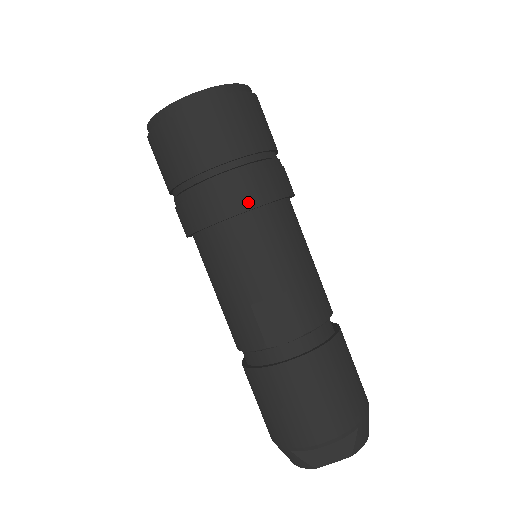
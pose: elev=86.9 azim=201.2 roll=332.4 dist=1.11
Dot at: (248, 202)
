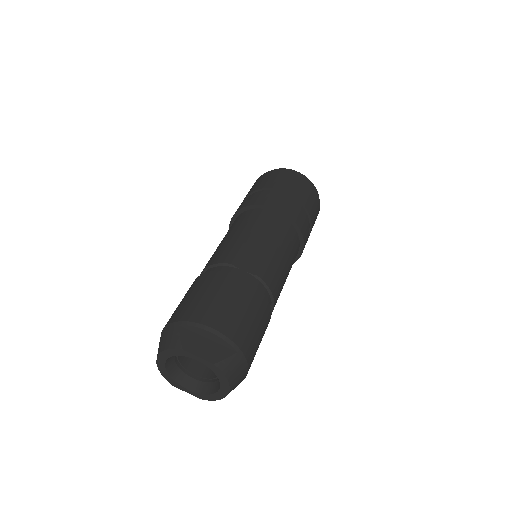
Dot at: (287, 211)
